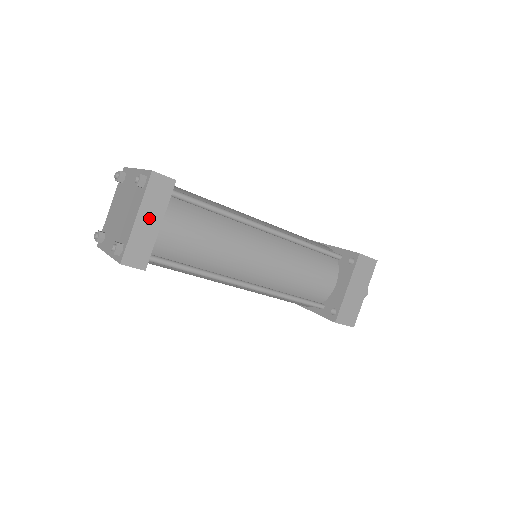
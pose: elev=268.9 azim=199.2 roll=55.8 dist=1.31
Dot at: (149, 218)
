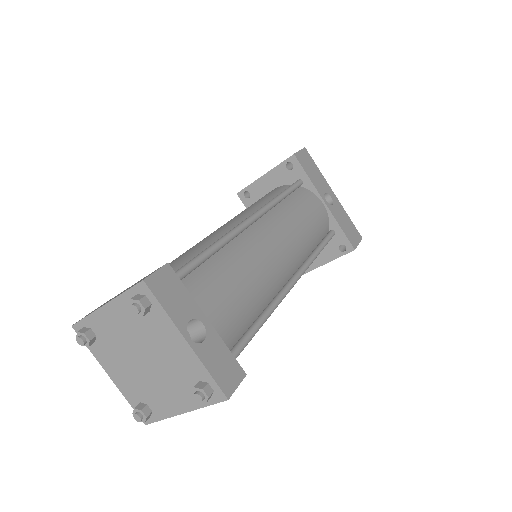
Dot at: occluded
